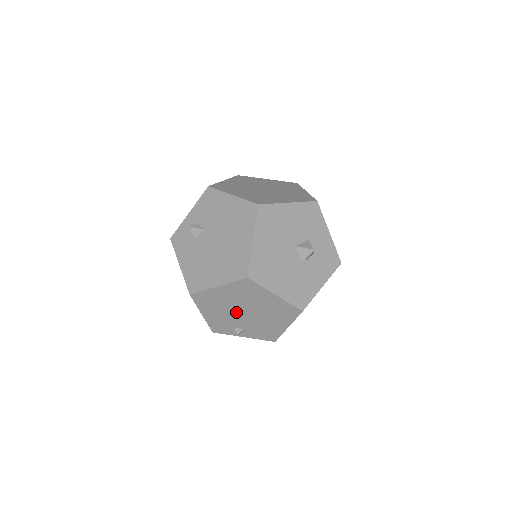
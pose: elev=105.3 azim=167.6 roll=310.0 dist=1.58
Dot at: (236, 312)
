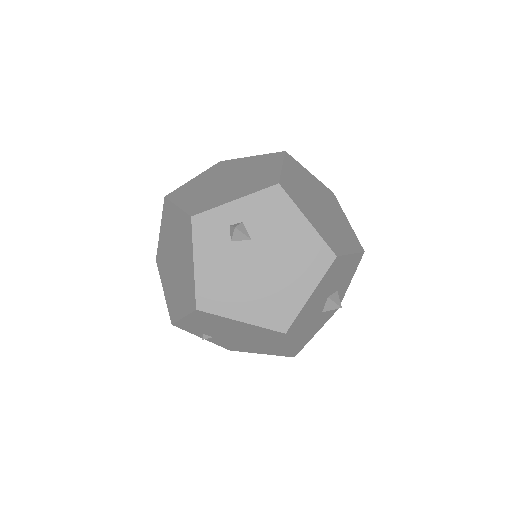
Dot at: (226, 332)
